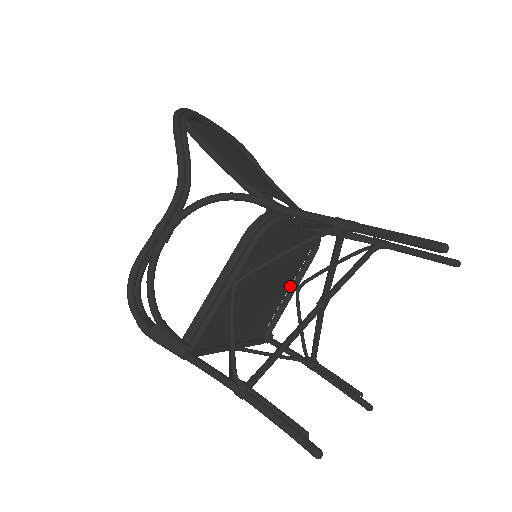
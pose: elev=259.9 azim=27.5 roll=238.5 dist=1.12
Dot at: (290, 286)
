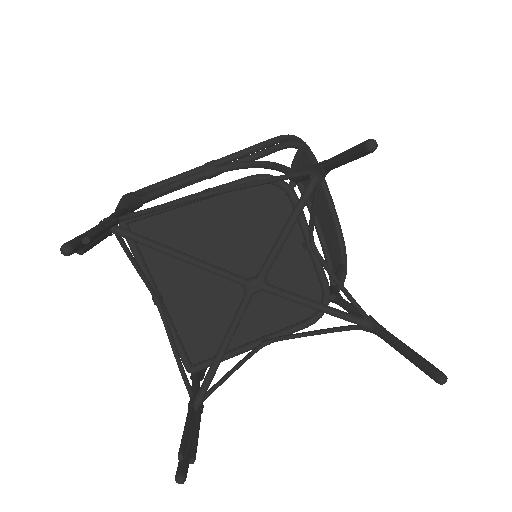
Dot at: (262, 336)
